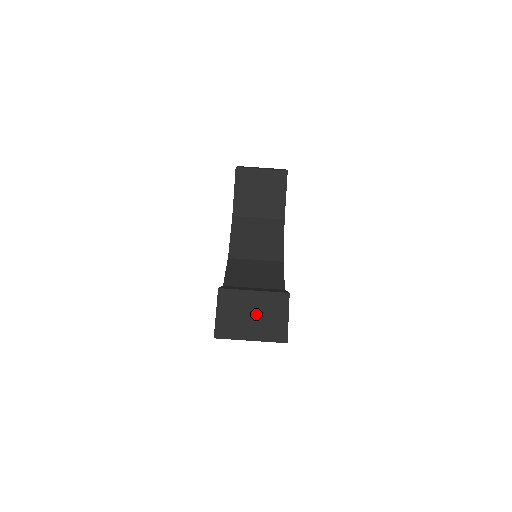
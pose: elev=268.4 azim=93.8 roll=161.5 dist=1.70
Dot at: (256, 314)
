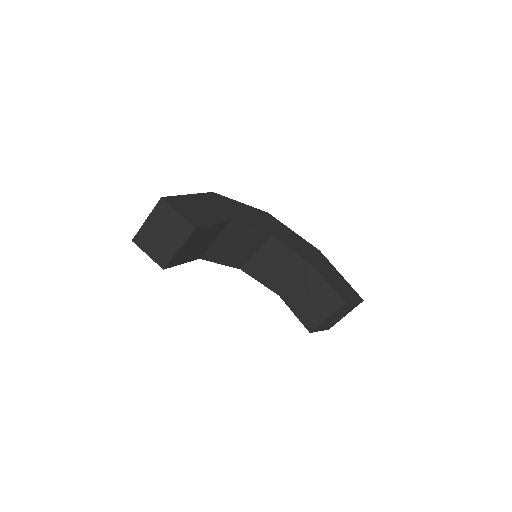
Dot at: (338, 316)
